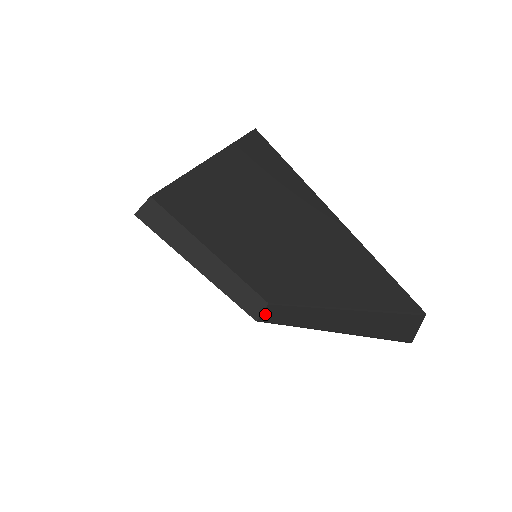
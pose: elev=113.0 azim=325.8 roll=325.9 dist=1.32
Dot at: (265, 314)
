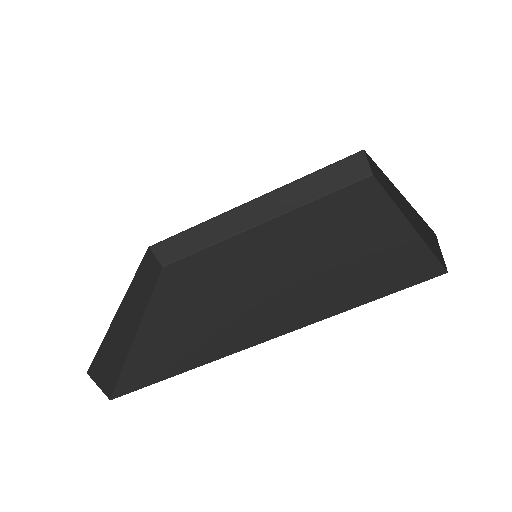
Dot at: (164, 256)
